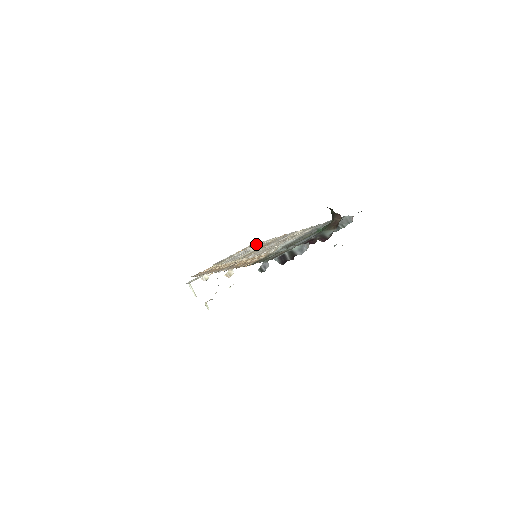
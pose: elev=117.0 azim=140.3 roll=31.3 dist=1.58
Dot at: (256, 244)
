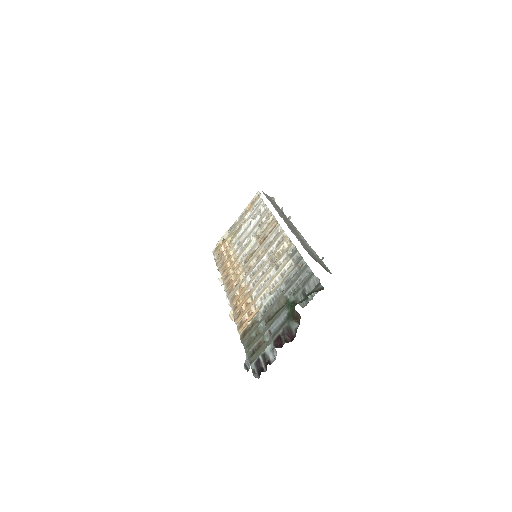
Dot at: (259, 206)
